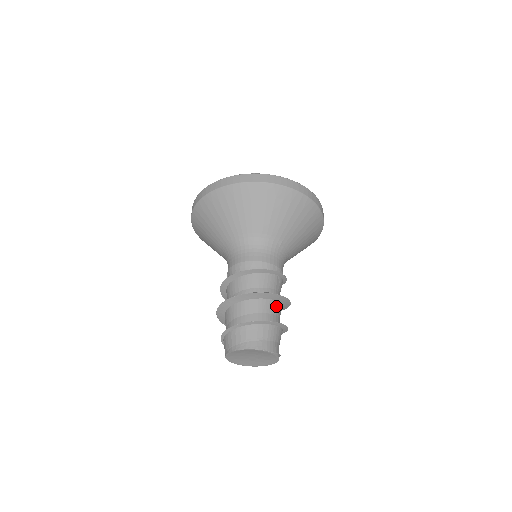
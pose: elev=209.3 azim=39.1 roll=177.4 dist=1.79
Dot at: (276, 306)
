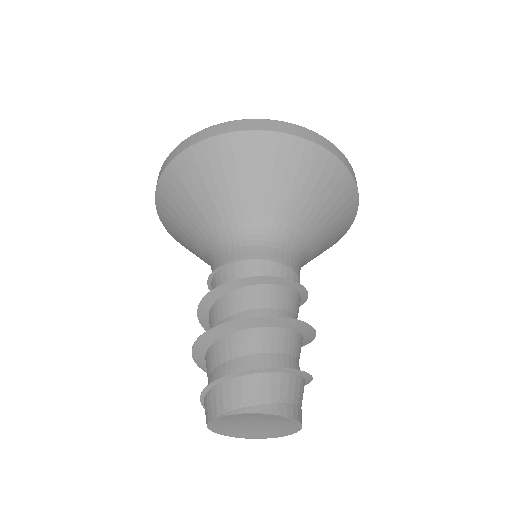
Dot at: occluded
